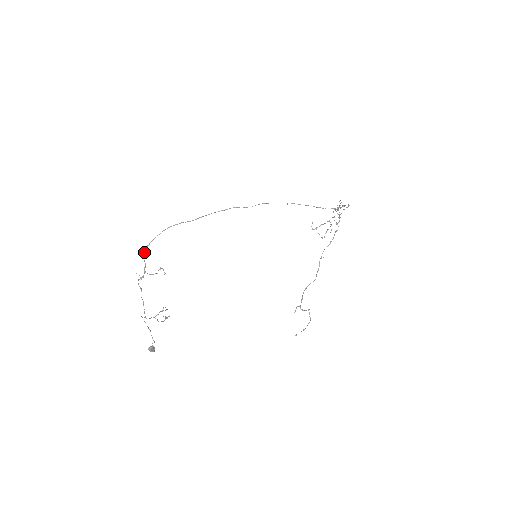
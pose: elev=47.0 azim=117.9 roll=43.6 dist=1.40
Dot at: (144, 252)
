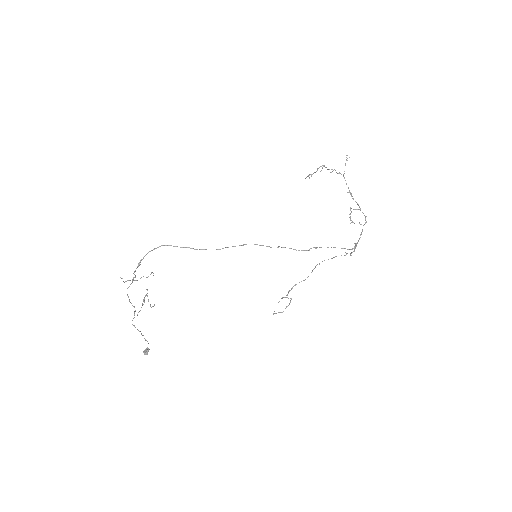
Dot at: occluded
